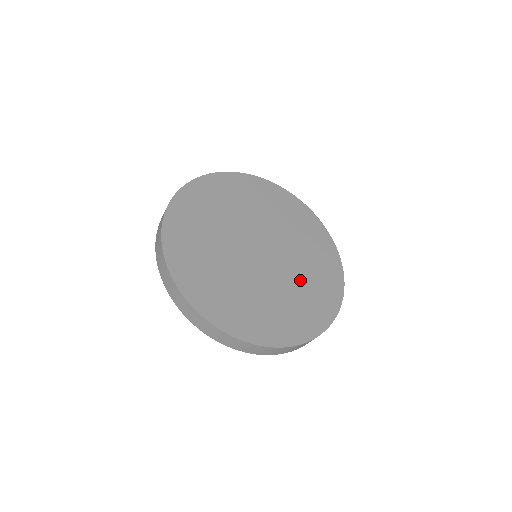
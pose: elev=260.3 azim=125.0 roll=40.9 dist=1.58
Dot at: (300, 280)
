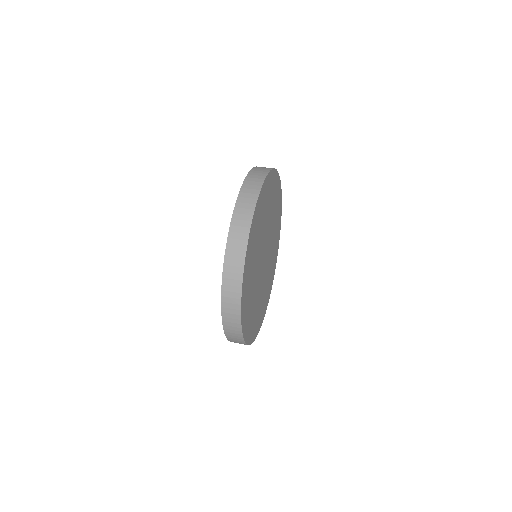
Dot at: (264, 290)
